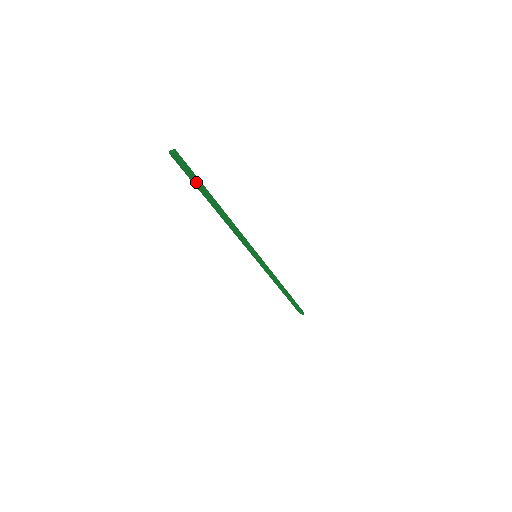
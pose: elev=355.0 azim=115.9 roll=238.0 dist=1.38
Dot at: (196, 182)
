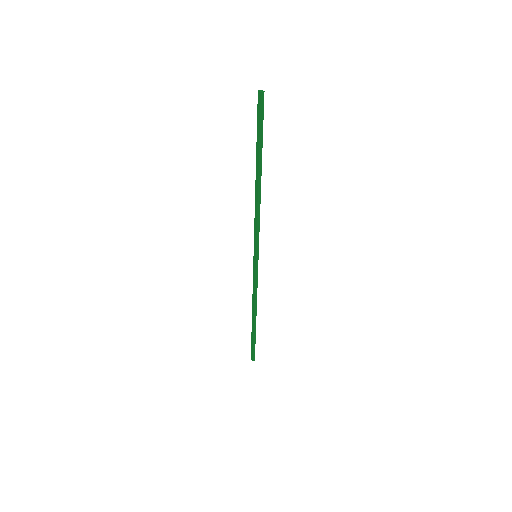
Dot at: (259, 135)
